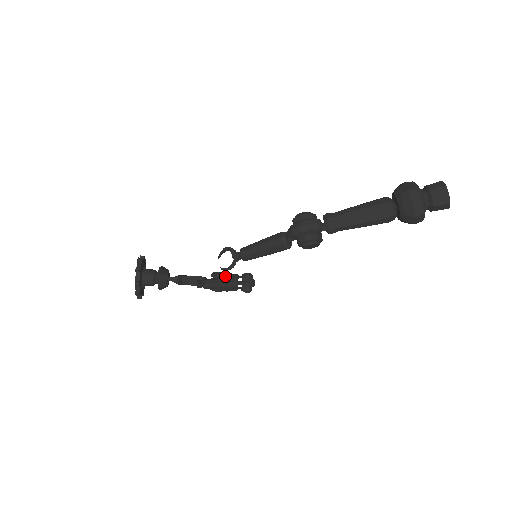
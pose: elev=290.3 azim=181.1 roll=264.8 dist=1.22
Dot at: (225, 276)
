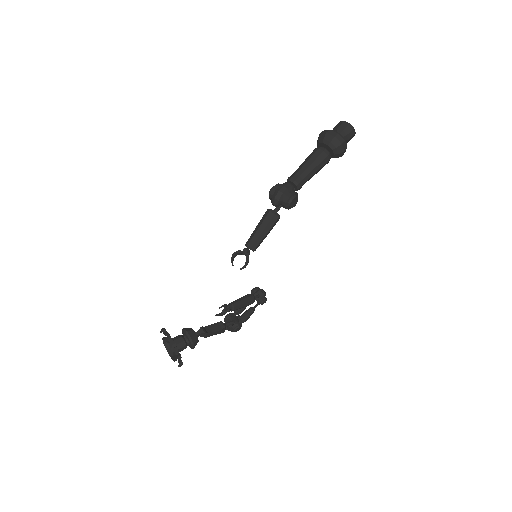
Dot at: occluded
